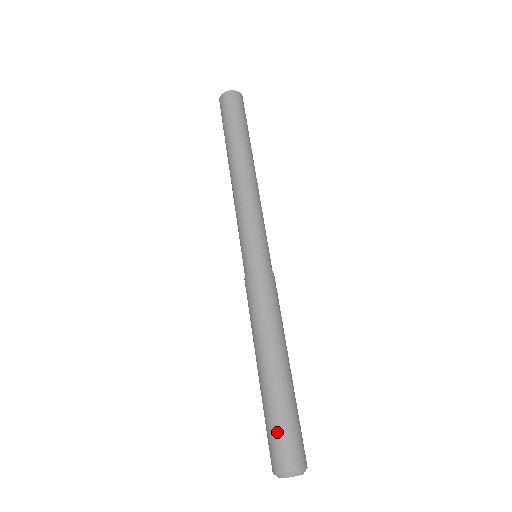
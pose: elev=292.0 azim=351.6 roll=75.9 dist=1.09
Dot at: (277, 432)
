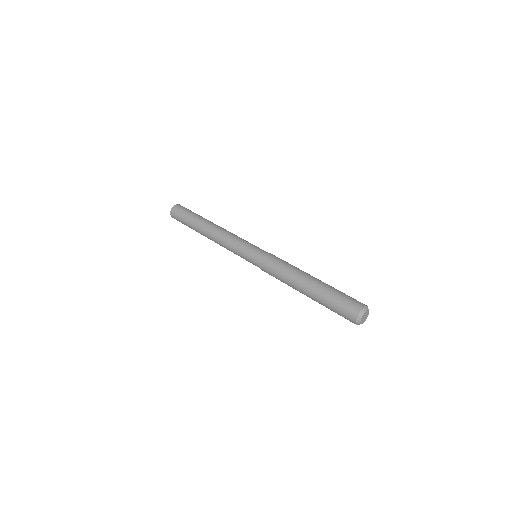
Dot at: (340, 301)
